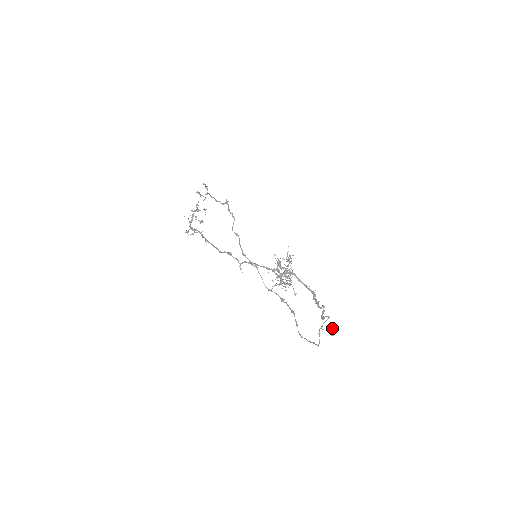
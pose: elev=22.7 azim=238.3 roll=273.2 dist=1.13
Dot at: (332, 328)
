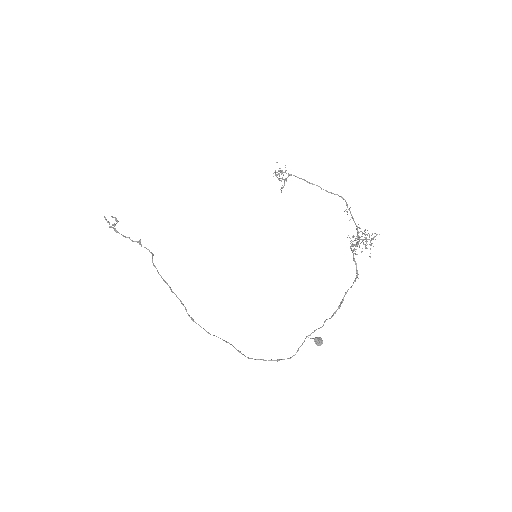
Dot at: (321, 338)
